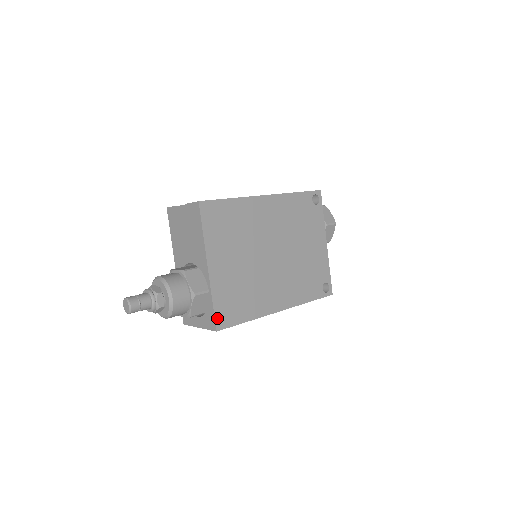
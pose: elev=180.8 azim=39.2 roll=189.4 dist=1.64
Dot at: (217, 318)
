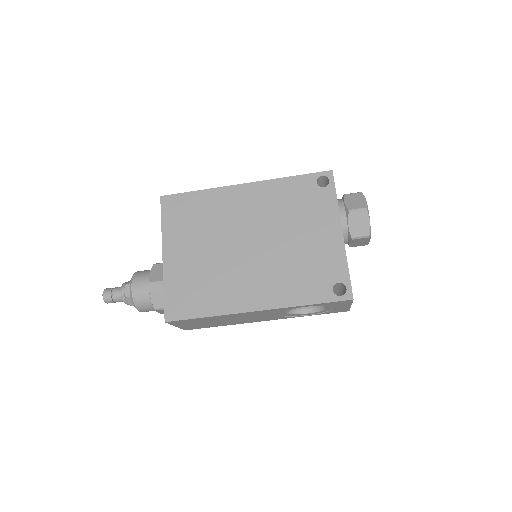
Dot at: (167, 308)
